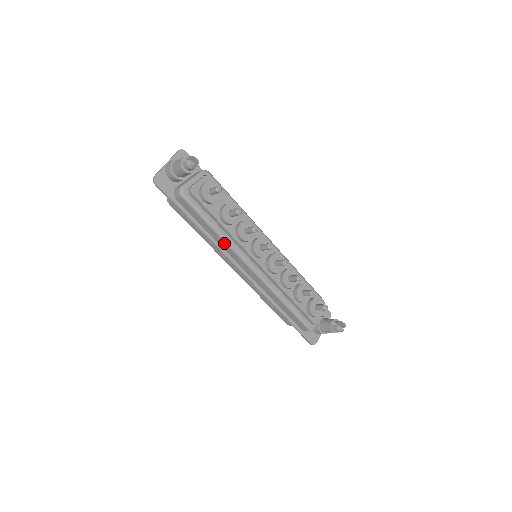
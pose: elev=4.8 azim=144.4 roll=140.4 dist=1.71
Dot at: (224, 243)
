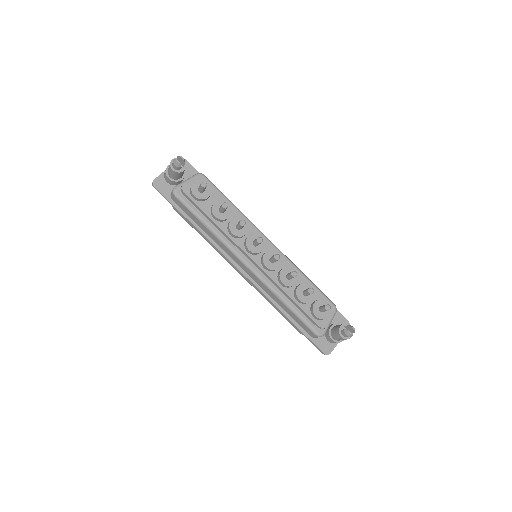
Dot at: (218, 240)
